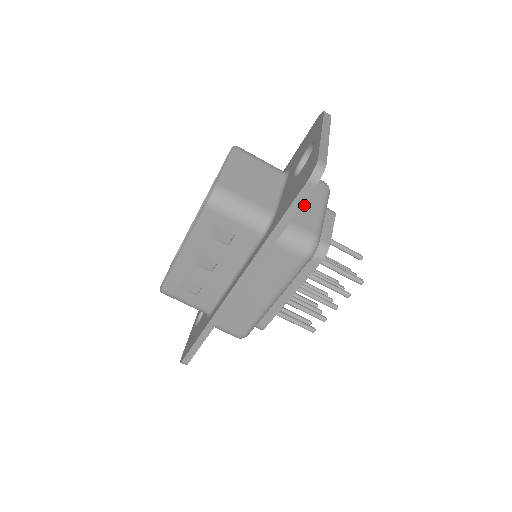
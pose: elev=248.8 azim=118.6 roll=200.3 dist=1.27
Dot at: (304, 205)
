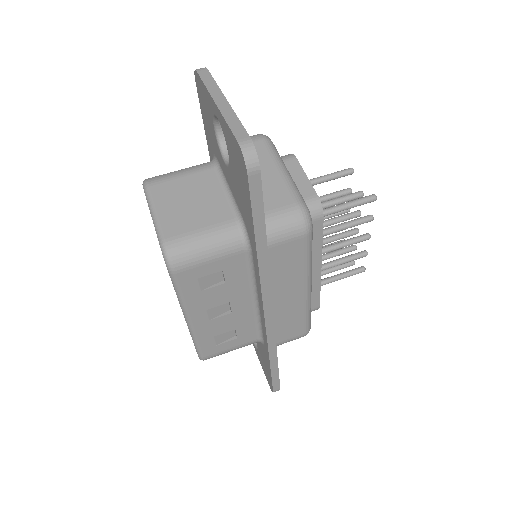
Dot at: occluded
